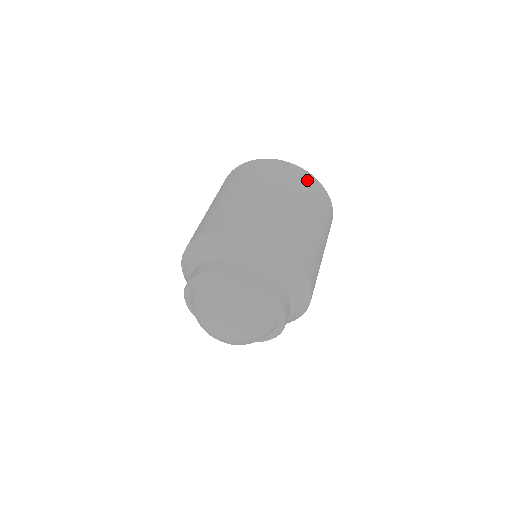
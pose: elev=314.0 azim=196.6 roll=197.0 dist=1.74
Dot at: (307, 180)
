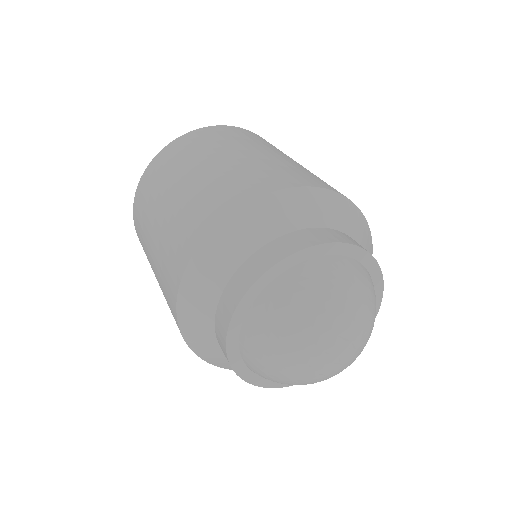
Dot at: (229, 130)
